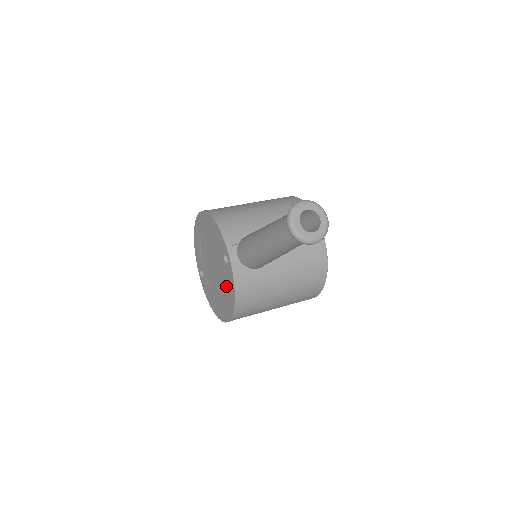
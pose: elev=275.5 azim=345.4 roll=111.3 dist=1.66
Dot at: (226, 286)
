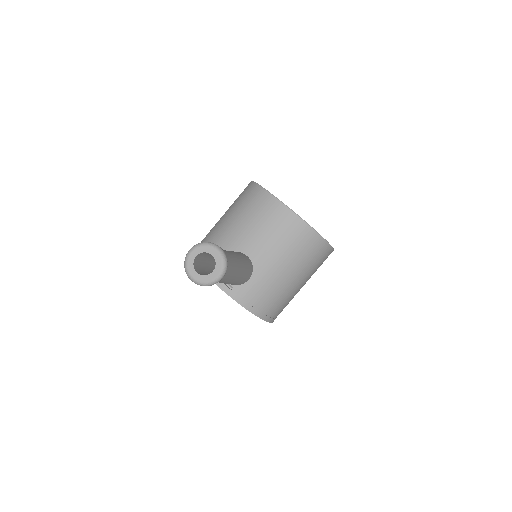
Dot at: occluded
